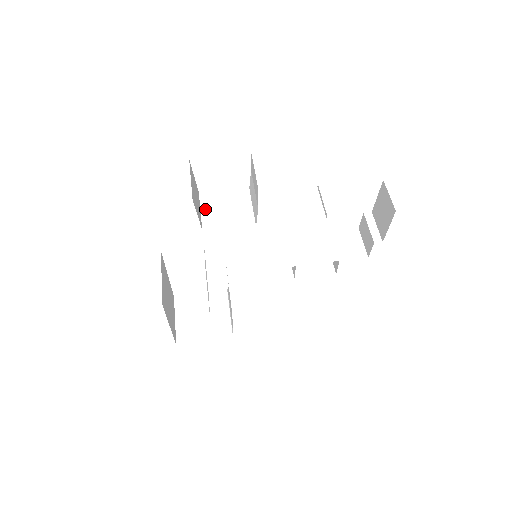
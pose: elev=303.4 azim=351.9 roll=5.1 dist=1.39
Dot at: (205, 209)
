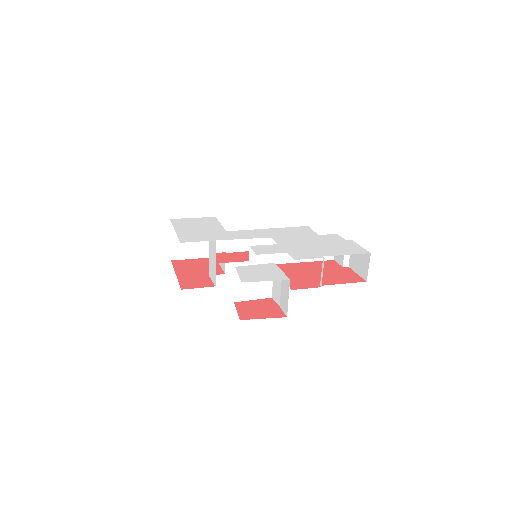
Dot at: (238, 284)
